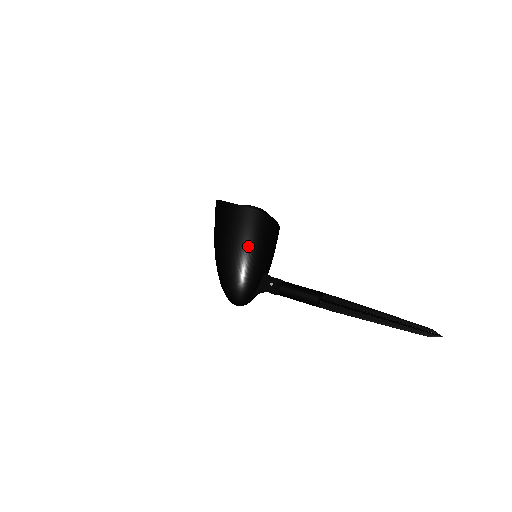
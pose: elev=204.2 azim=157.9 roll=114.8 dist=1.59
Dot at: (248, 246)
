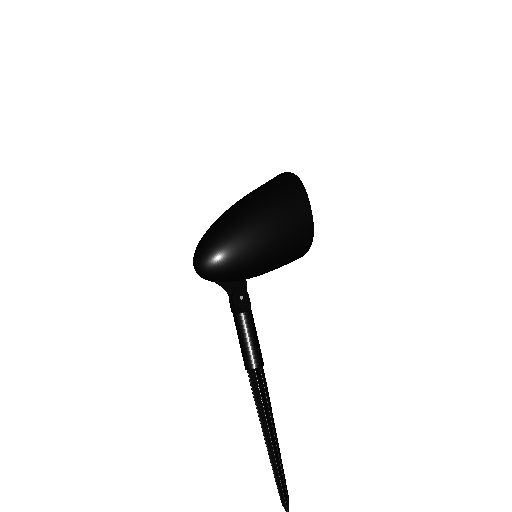
Dot at: (276, 251)
